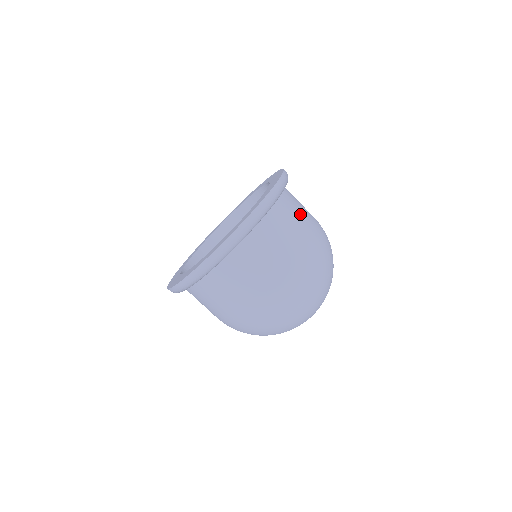
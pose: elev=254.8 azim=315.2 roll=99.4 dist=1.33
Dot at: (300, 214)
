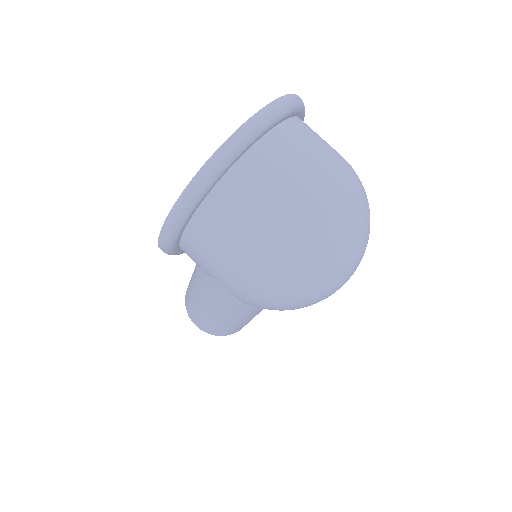
Dot at: occluded
